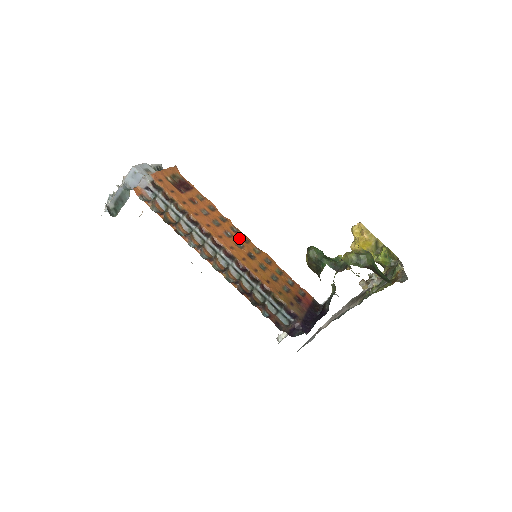
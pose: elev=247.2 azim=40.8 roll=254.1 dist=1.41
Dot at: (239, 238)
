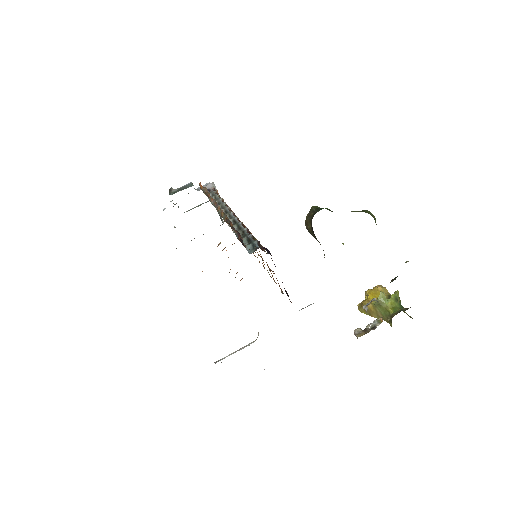
Dot at: occluded
